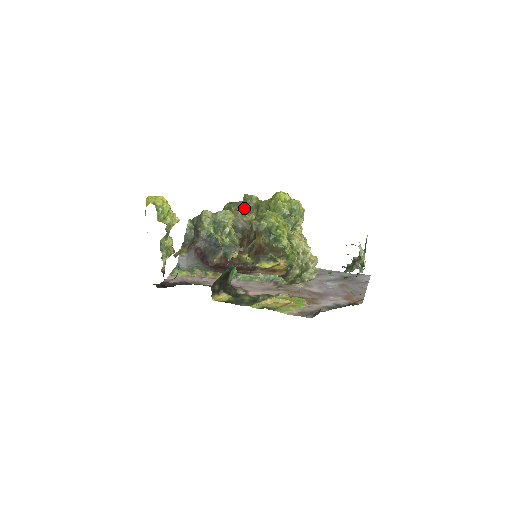
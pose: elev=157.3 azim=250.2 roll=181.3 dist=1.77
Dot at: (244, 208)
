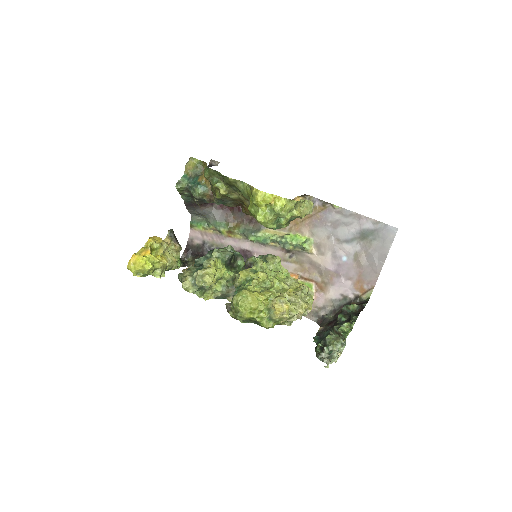
Dot at: (226, 186)
